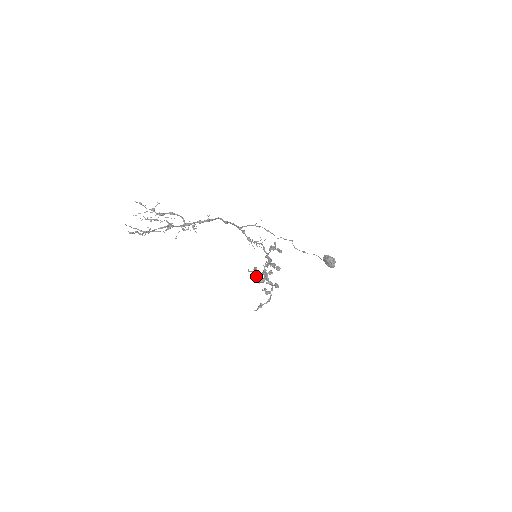
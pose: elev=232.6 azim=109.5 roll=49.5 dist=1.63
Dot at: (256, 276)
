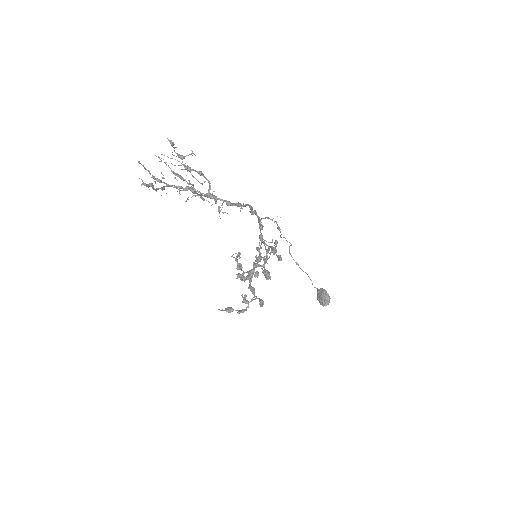
Dot at: (238, 267)
